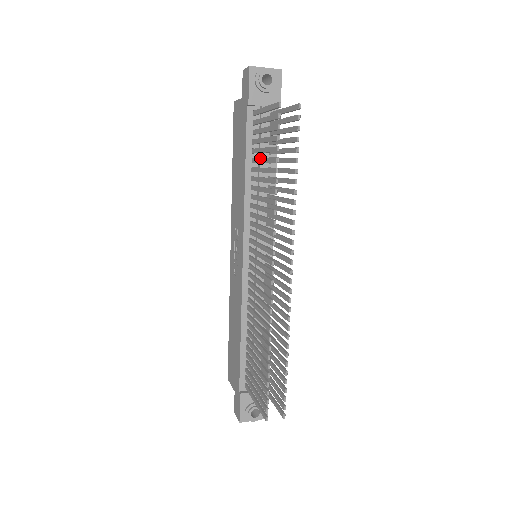
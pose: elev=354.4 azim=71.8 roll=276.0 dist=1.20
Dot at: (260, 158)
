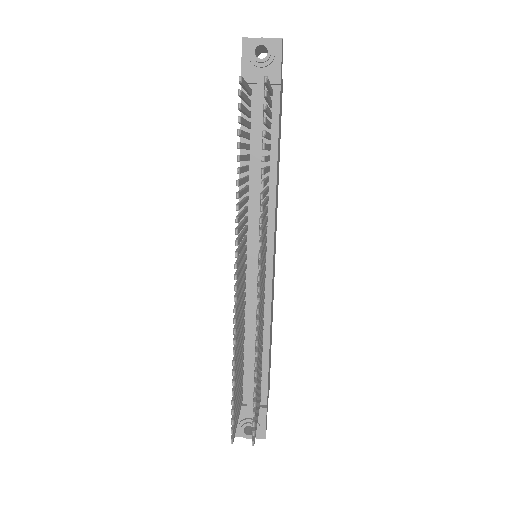
Dot at: occluded
